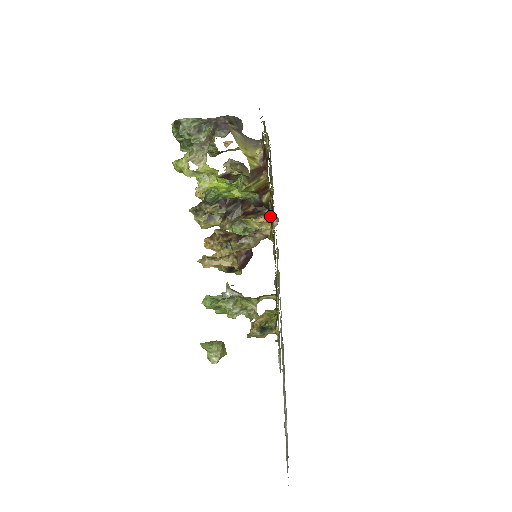
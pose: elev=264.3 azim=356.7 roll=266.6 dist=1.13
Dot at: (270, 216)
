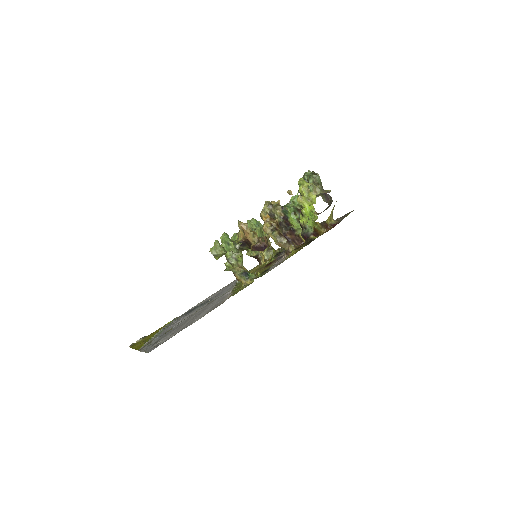
Dot at: (301, 246)
